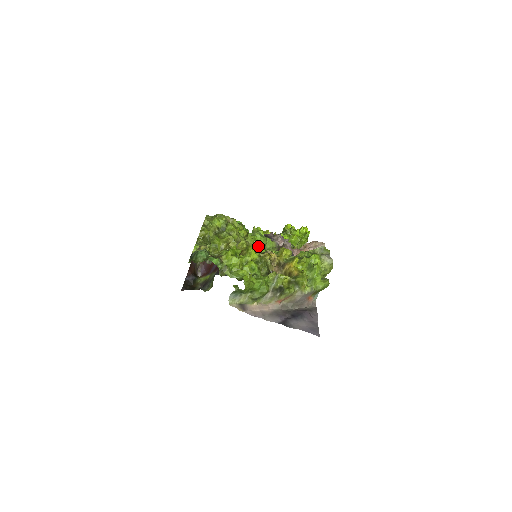
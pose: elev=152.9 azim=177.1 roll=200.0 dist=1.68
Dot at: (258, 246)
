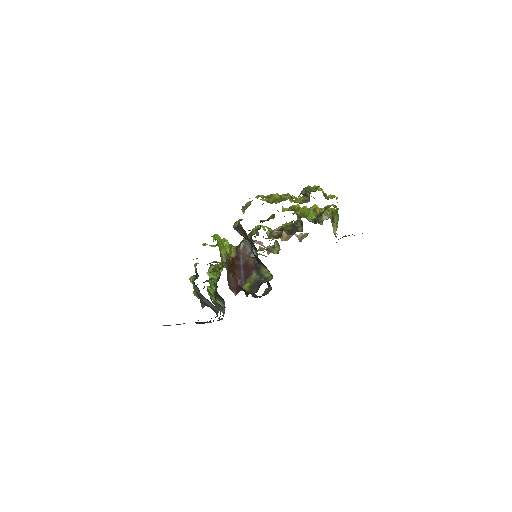
Dot at: occluded
